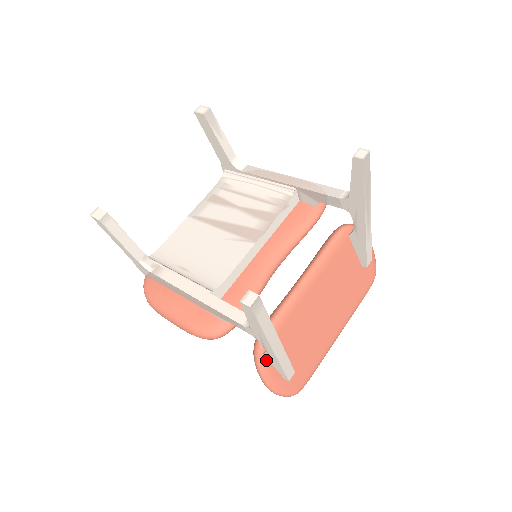
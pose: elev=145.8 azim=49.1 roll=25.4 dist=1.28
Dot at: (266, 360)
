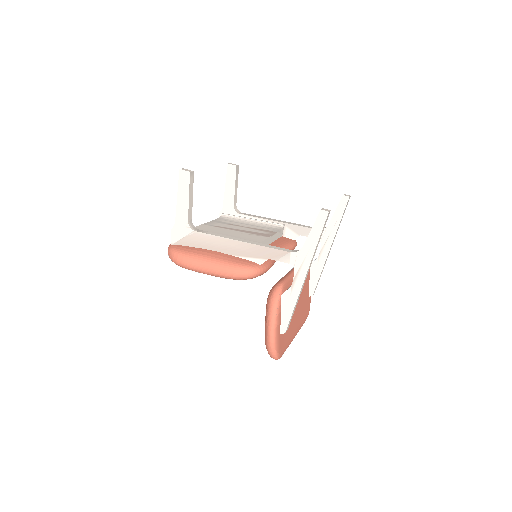
Dot at: (280, 303)
